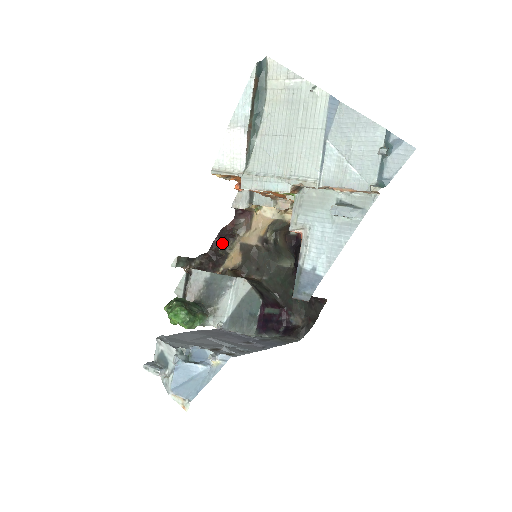
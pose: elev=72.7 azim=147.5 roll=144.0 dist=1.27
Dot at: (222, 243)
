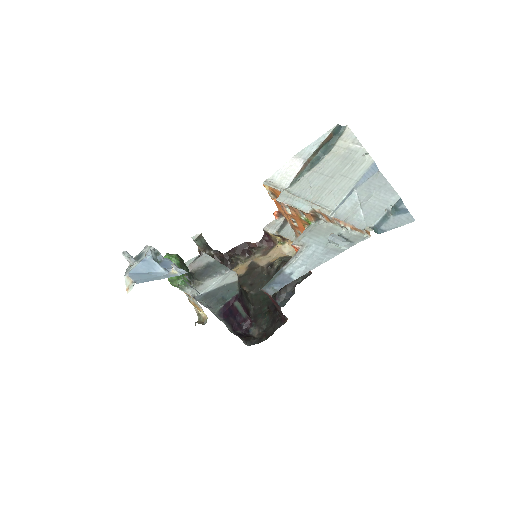
Dot at: (239, 253)
